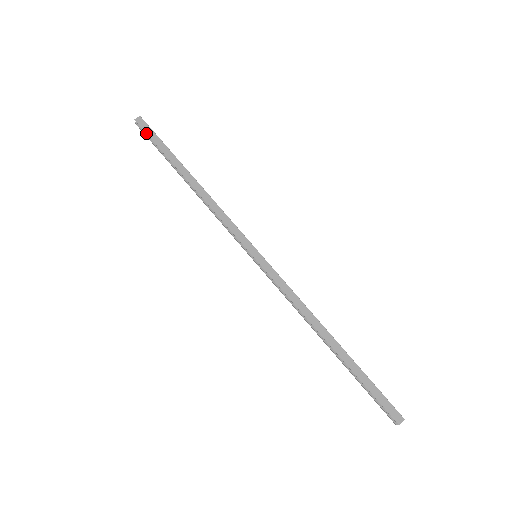
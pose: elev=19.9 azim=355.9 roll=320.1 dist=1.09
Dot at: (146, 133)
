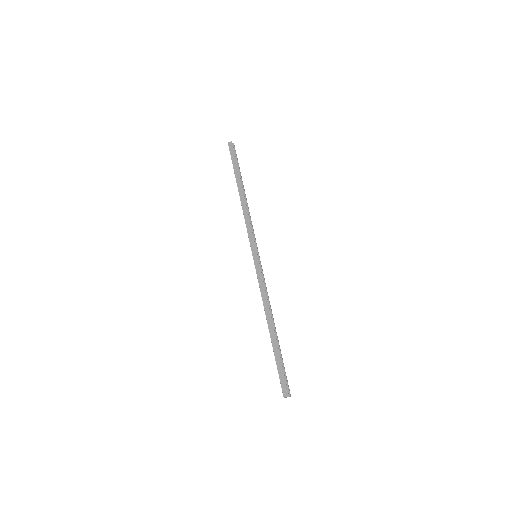
Dot at: (230, 154)
